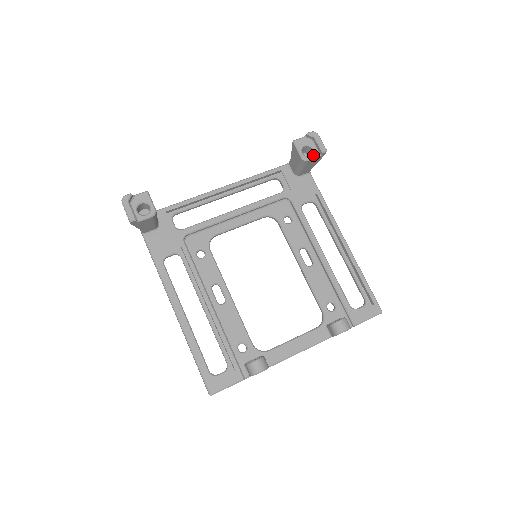
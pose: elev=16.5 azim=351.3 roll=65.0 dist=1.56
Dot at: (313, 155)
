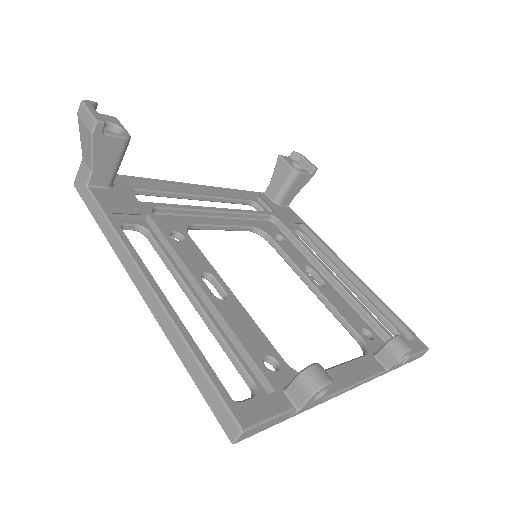
Dot at: (303, 170)
